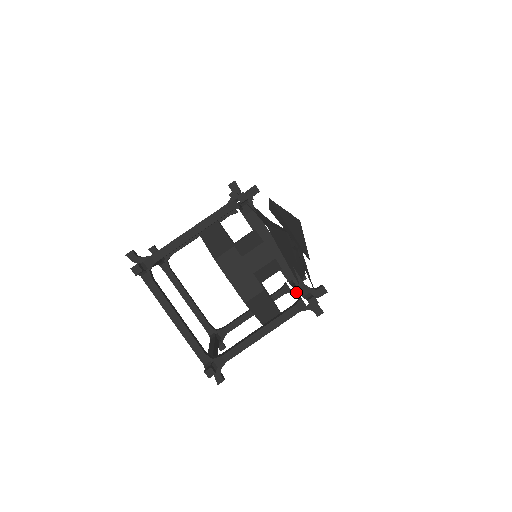
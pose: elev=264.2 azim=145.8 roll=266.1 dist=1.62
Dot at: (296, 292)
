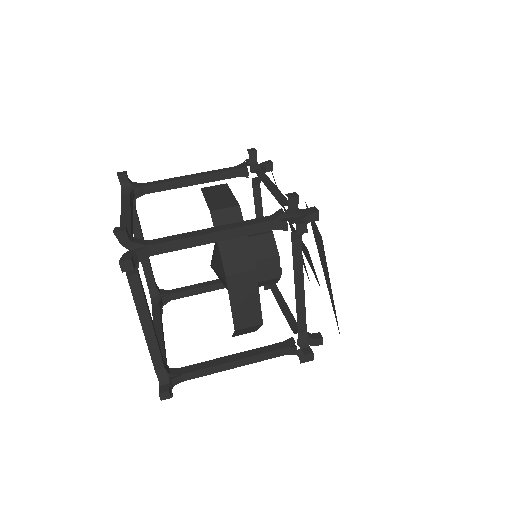
Dot at: occluded
